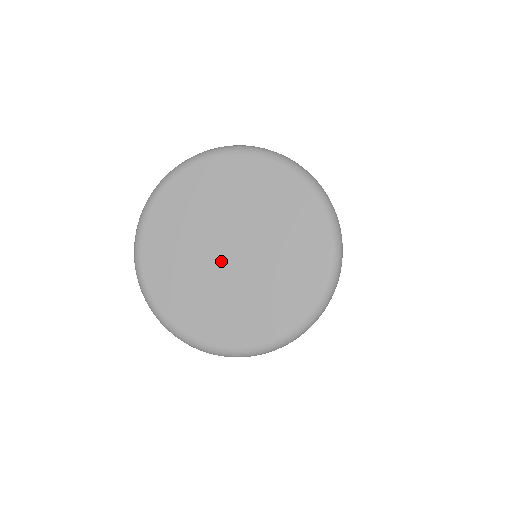
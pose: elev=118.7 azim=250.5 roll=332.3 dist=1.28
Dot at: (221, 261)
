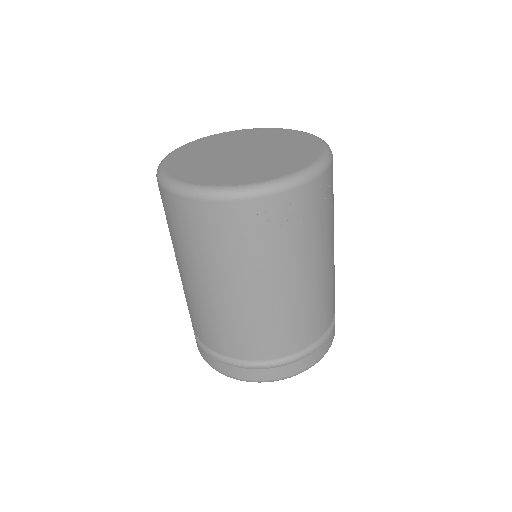
Dot at: (230, 154)
